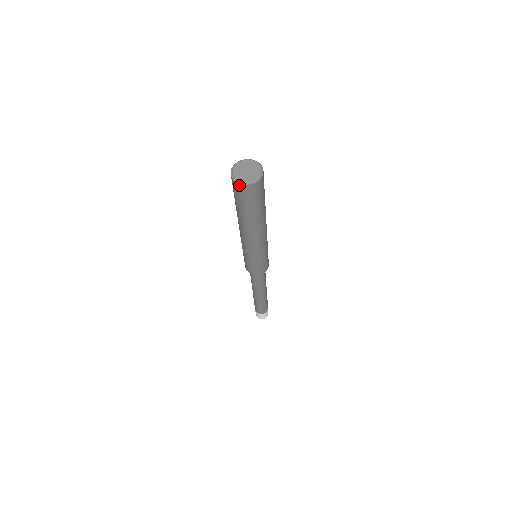
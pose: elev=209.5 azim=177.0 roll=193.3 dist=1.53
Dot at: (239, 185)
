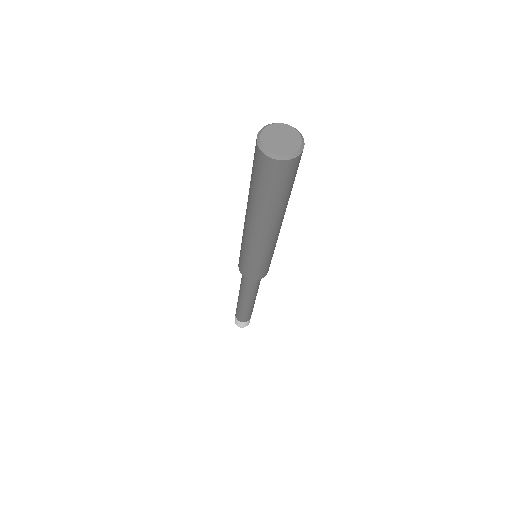
Dot at: (257, 146)
